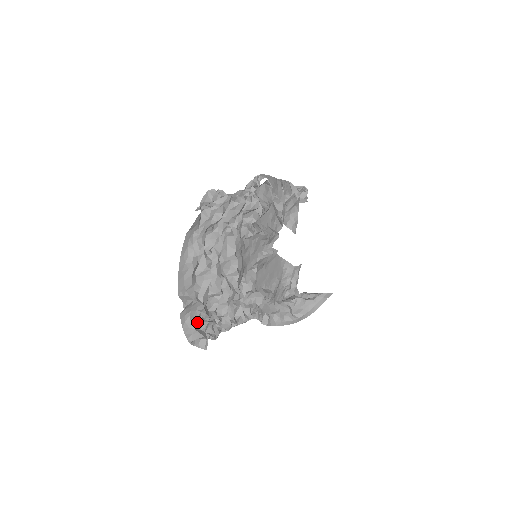
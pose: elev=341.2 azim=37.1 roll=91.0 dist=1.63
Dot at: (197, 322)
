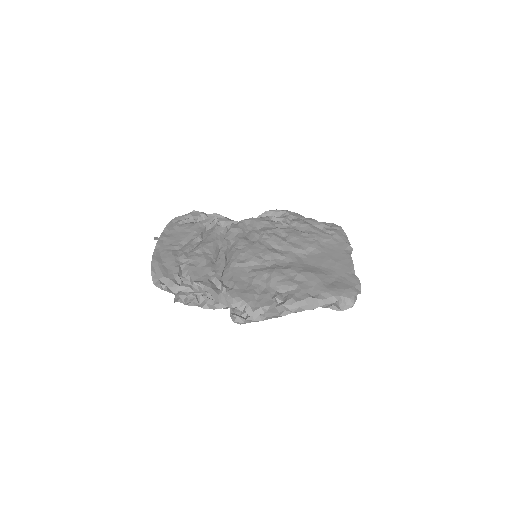
Dot at: occluded
